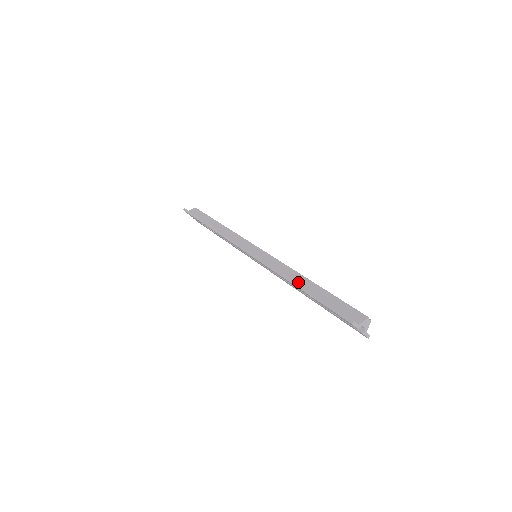
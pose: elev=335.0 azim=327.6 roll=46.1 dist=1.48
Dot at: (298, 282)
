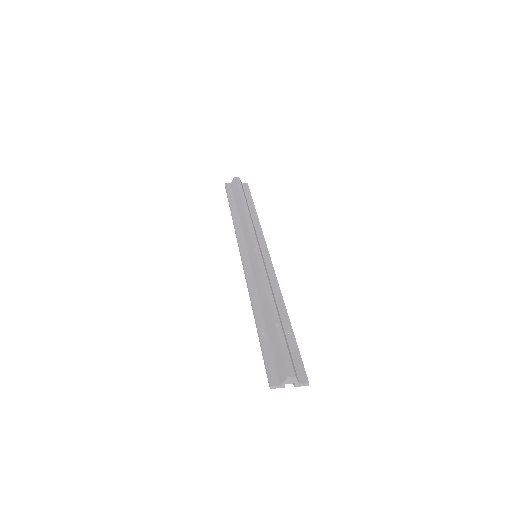
Dot at: (263, 309)
